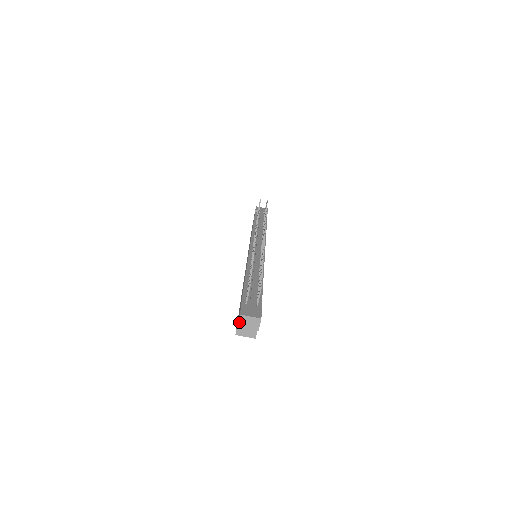
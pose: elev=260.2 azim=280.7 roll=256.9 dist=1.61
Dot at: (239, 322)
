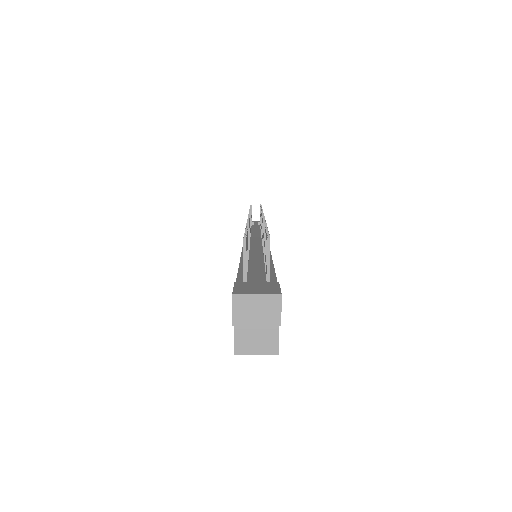
Dot at: (234, 312)
